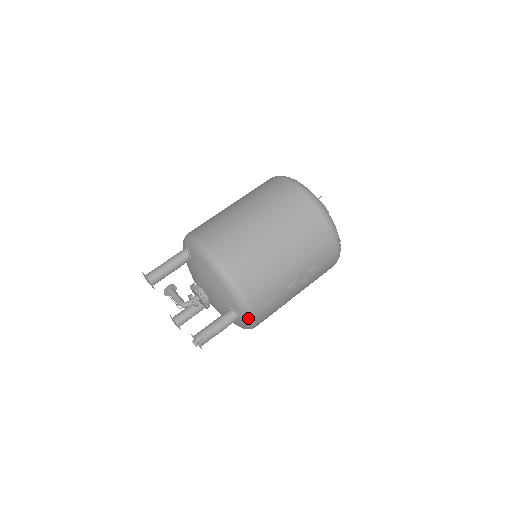
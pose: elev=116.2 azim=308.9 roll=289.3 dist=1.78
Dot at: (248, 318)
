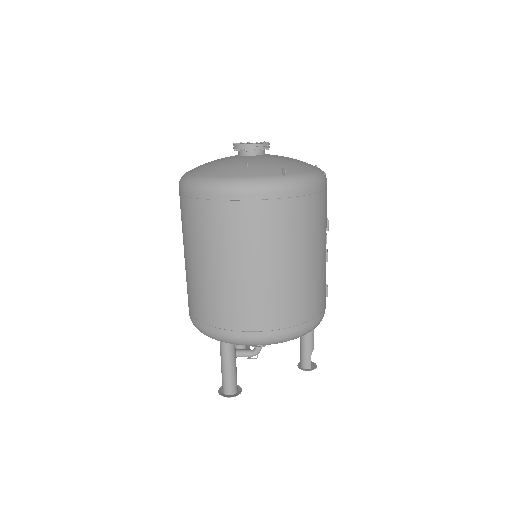
Dot at: occluded
